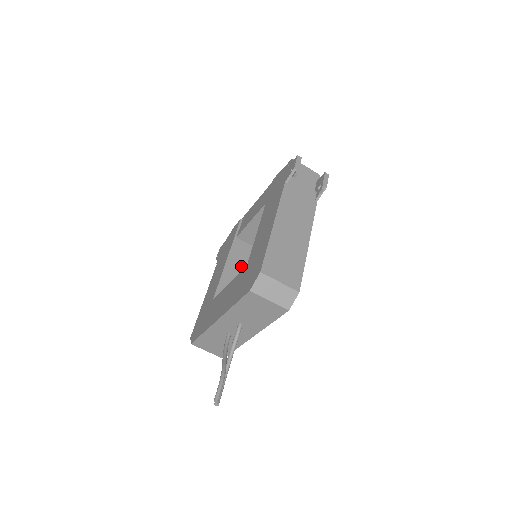
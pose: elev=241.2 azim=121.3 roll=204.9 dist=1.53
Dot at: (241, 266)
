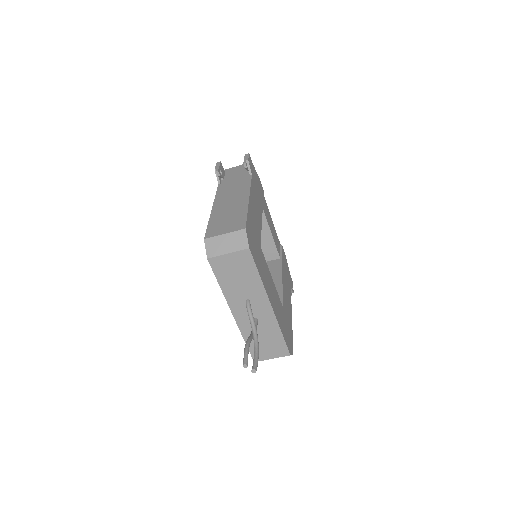
Dot at: occluded
